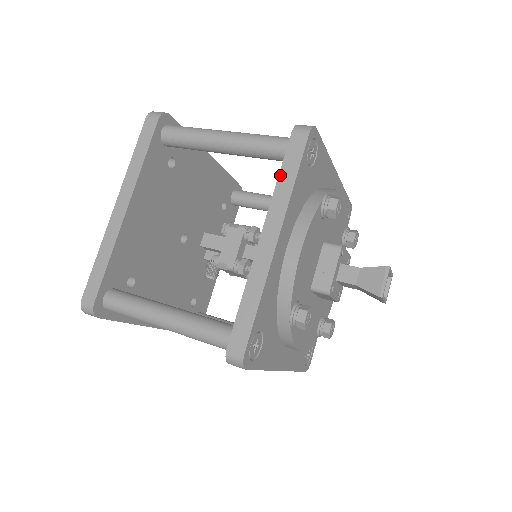
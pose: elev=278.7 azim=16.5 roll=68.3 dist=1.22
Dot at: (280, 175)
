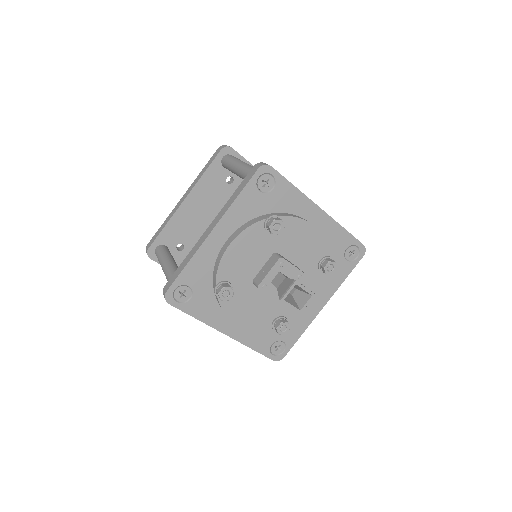
Dot at: (234, 192)
